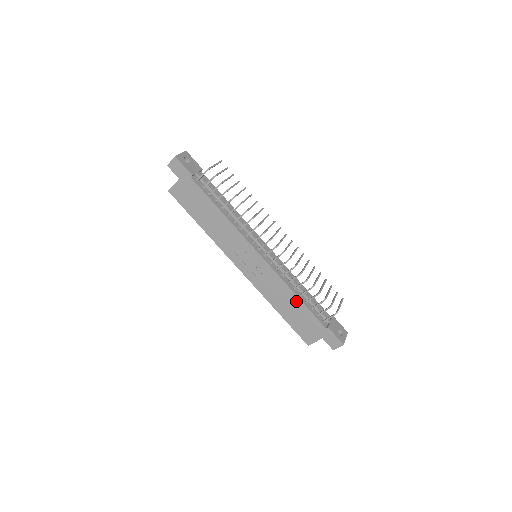
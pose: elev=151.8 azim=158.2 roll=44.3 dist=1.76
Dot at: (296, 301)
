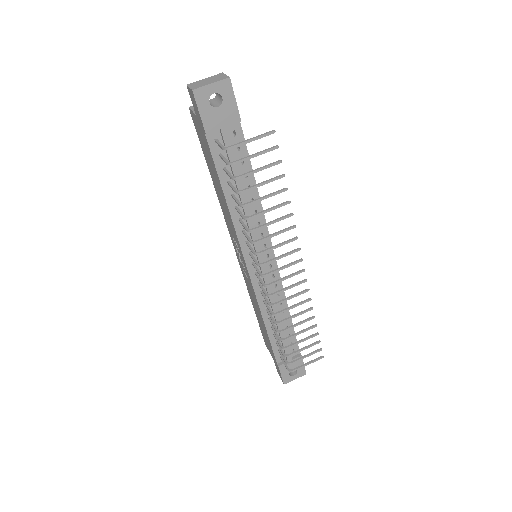
Dot at: (264, 326)
